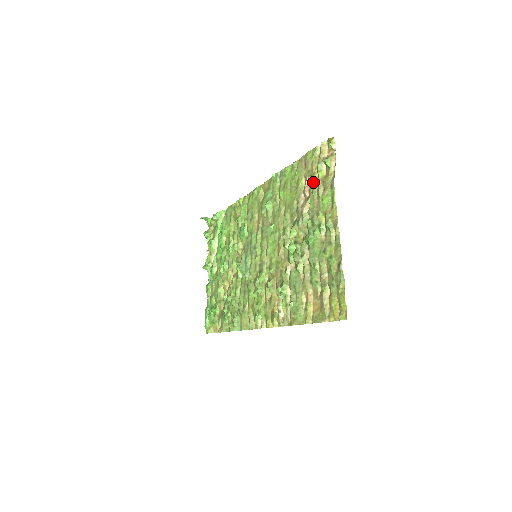
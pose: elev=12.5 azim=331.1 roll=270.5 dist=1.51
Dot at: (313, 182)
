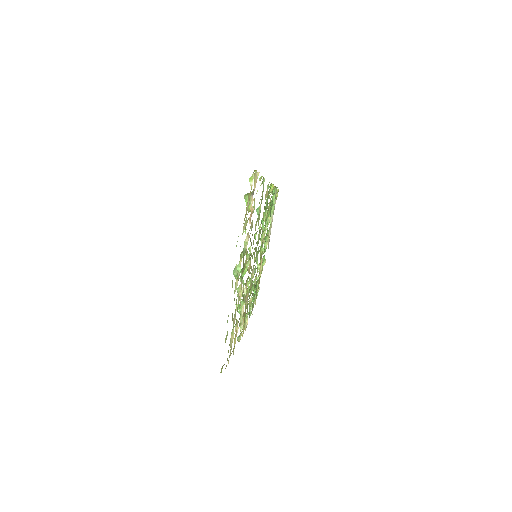
Dot at: occluded
